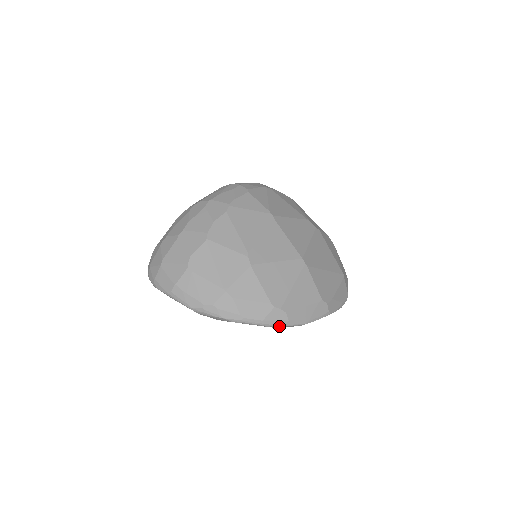
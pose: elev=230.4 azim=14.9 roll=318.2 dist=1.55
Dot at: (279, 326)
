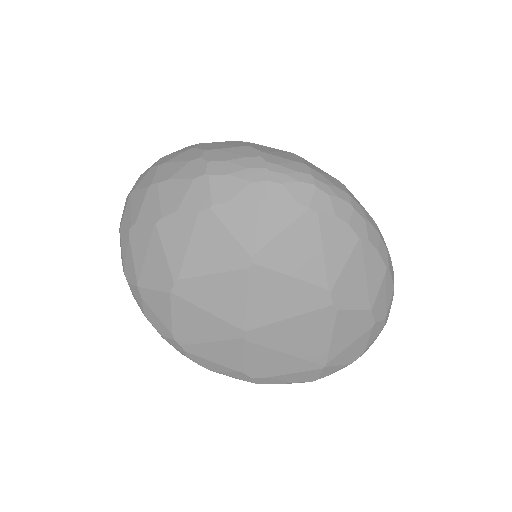
Dot at: occluded
